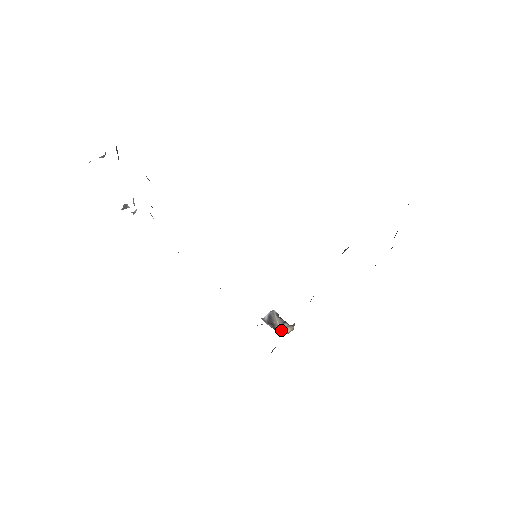
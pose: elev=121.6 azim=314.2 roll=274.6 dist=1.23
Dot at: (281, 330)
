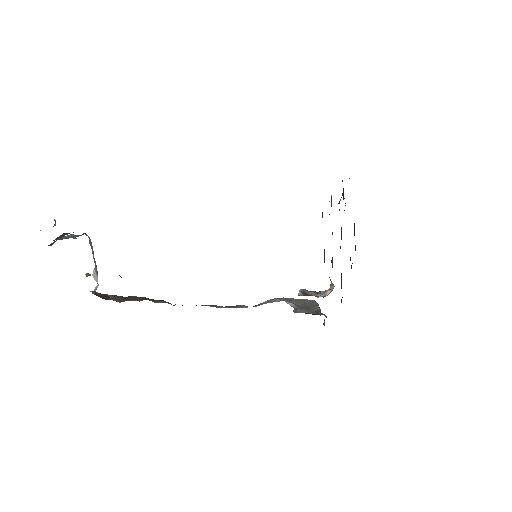
Dot at: (322, 294)
